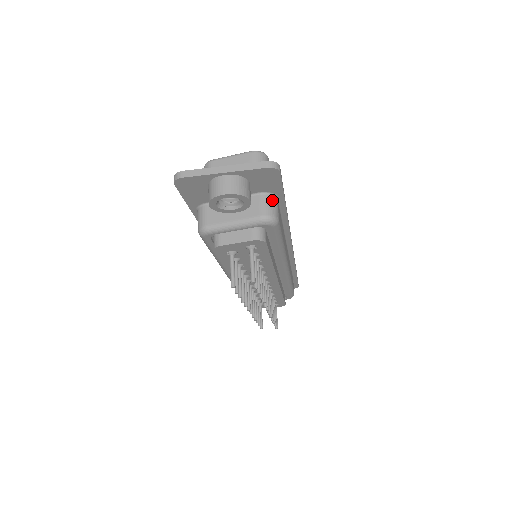
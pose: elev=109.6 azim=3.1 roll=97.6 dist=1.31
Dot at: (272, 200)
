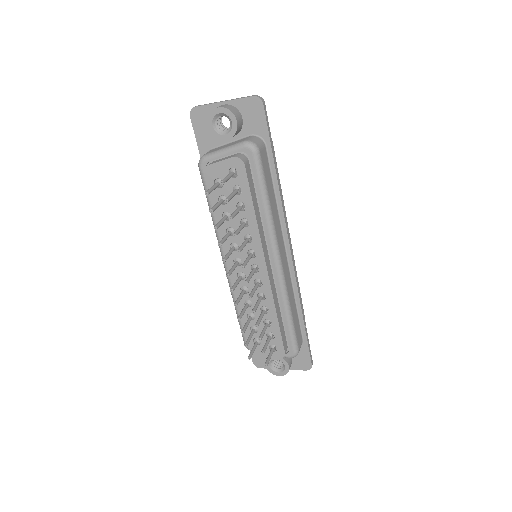
Dot at: (259, 139)
